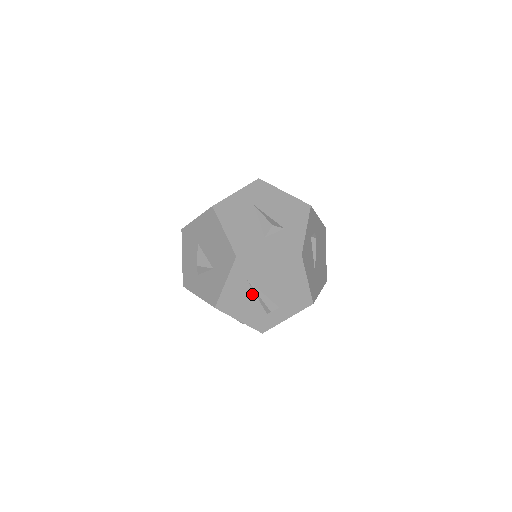
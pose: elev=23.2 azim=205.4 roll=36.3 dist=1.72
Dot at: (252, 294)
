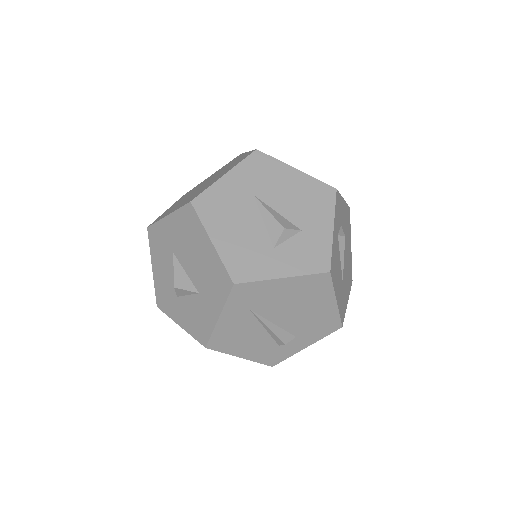
Dot at: (258, 326)
